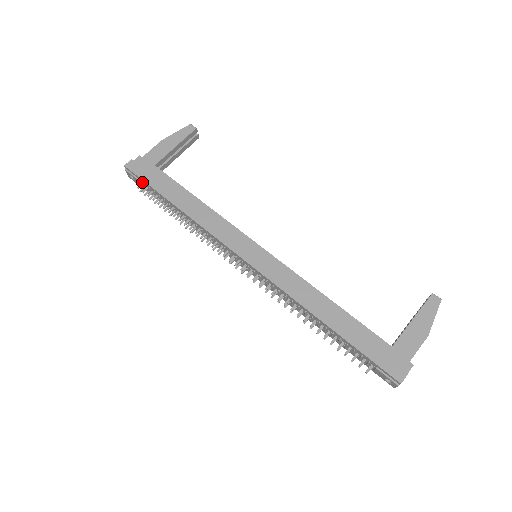
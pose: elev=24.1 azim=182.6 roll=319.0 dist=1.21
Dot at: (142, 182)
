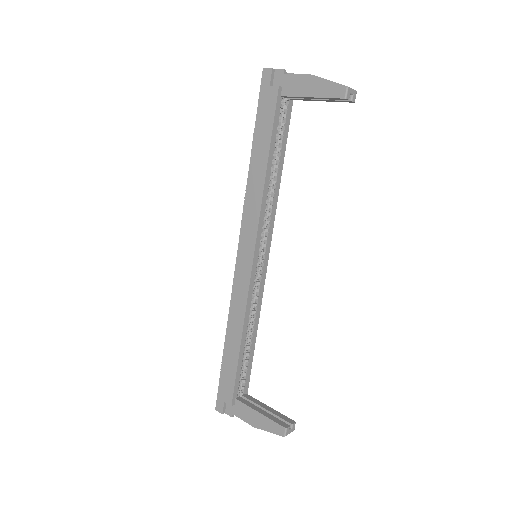
Dot at: occluded
